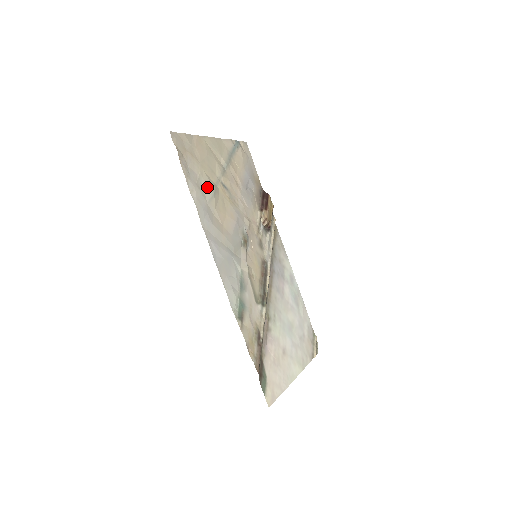
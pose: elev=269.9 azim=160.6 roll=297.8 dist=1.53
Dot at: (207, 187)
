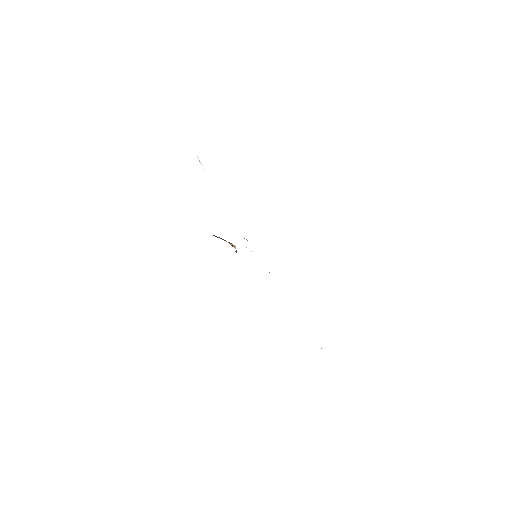
Dot at: occluded
